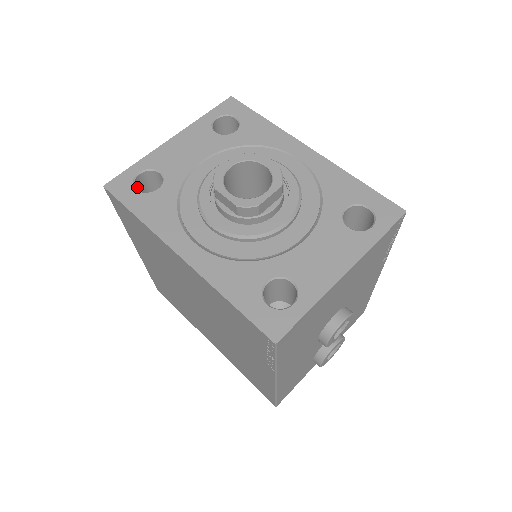
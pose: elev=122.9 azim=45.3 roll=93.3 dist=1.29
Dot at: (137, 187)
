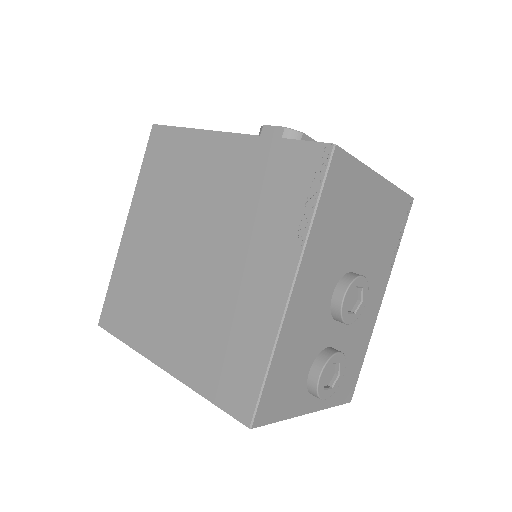
Dot at: occluded
